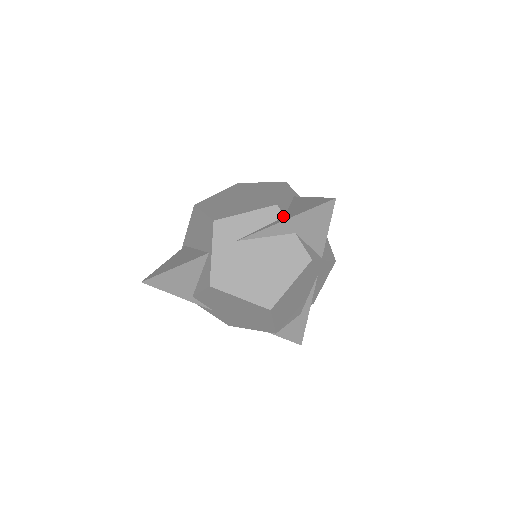
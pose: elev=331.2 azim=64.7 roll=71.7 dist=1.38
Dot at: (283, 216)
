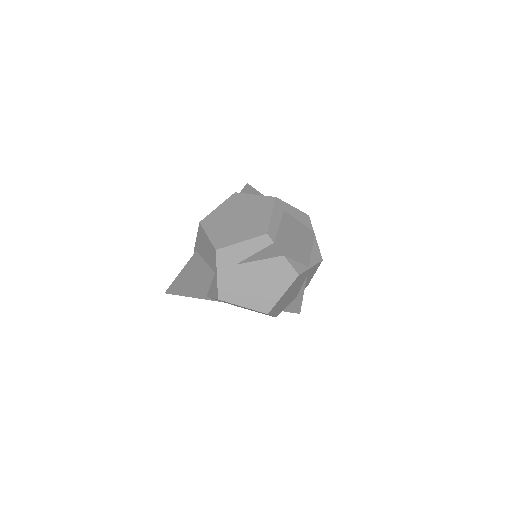
Dot at: (273, 243)
